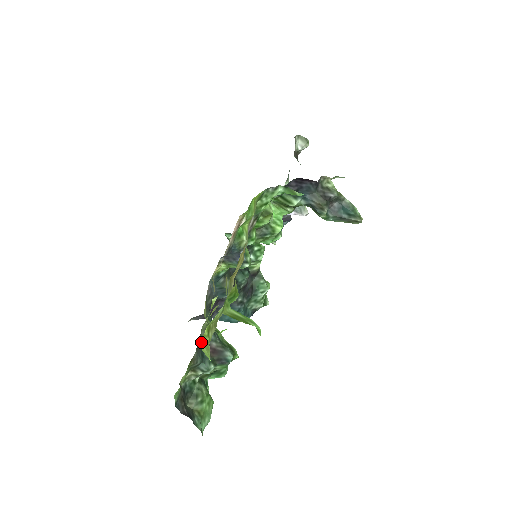
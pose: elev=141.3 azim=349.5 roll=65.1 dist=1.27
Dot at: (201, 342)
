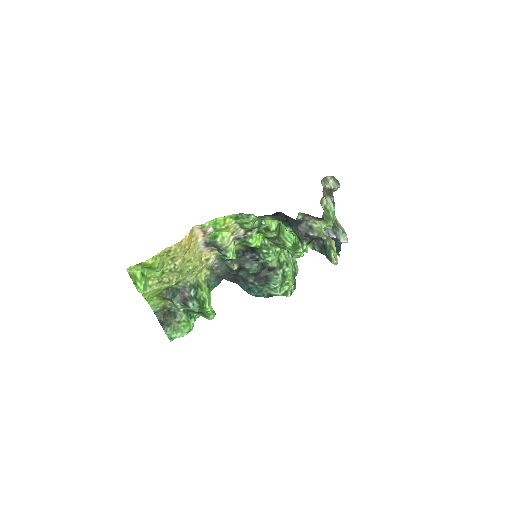
Dot at: occluded
